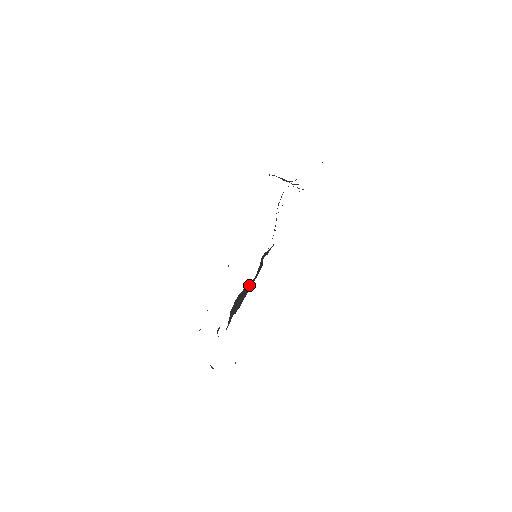
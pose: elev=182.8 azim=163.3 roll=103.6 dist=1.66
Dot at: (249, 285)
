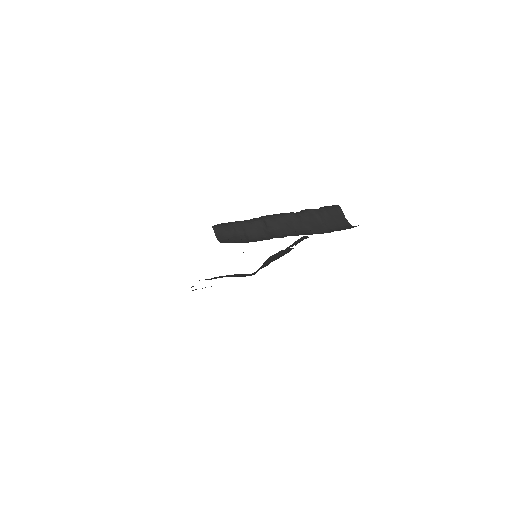
Dot at: (286, 251)
